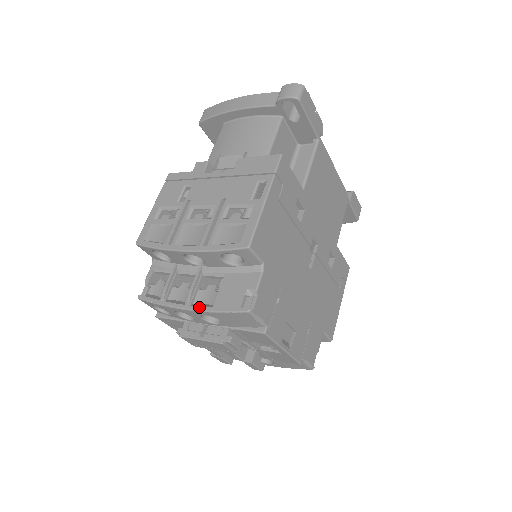
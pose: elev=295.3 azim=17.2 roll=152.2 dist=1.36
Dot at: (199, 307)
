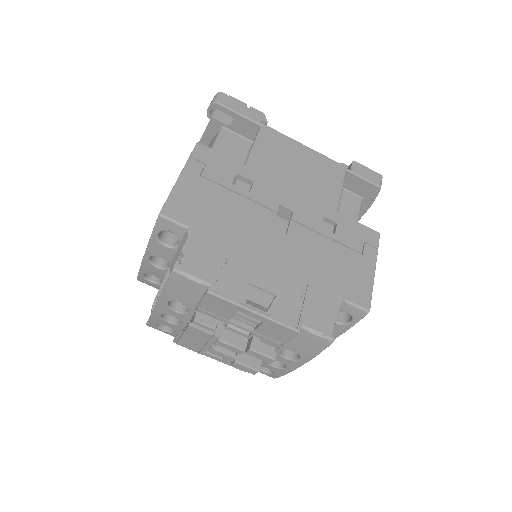
Dot at: (159, 296)
